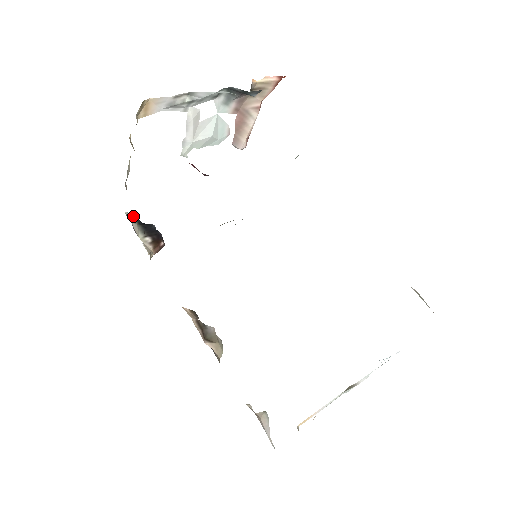
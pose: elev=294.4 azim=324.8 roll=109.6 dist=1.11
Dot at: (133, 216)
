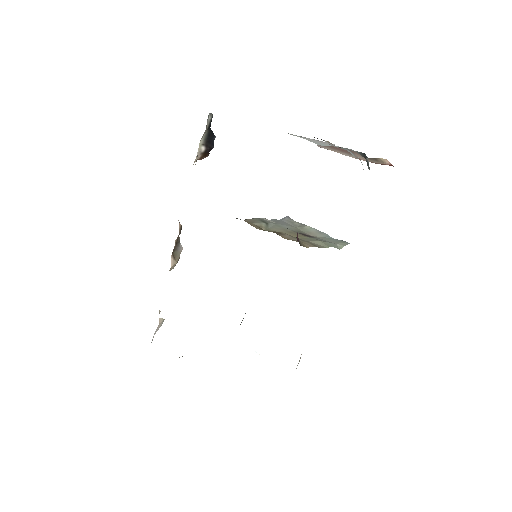
Dot at: (211, 119)
